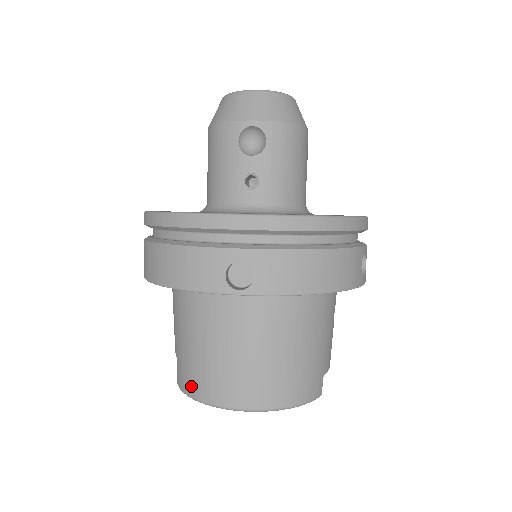
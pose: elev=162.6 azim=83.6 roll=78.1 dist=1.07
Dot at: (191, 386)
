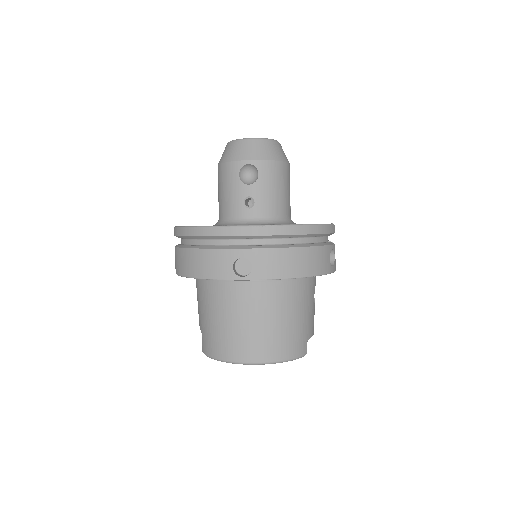
Dot at: (212, 350)
